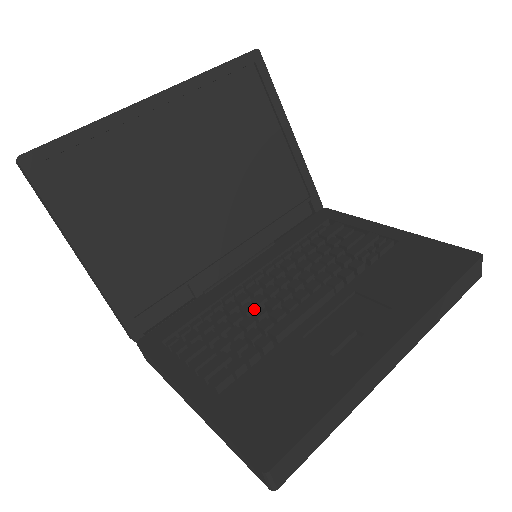
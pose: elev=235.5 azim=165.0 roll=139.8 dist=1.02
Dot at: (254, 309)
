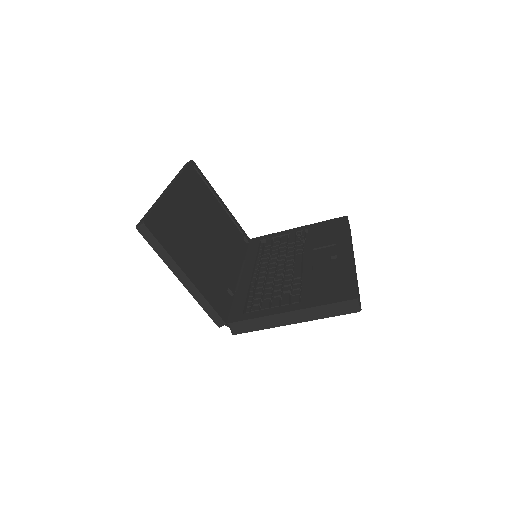
Dot at: (273, 279)
